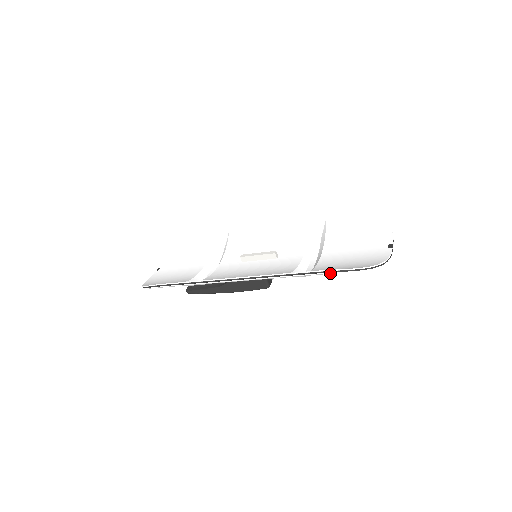
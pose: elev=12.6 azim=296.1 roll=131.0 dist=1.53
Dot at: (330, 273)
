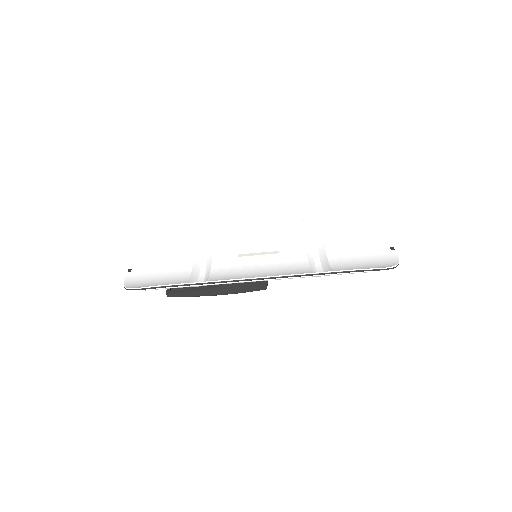
Dot at: (364, 272)
